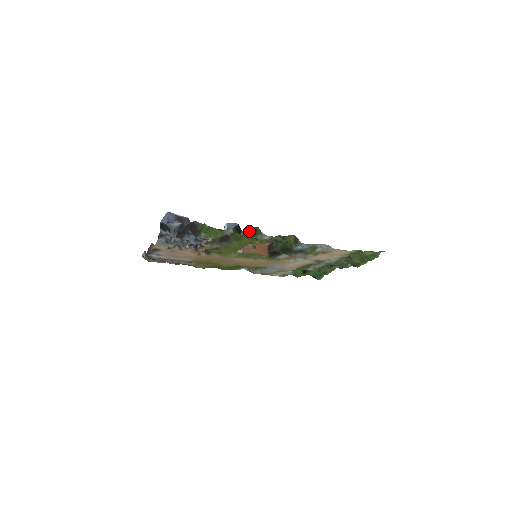
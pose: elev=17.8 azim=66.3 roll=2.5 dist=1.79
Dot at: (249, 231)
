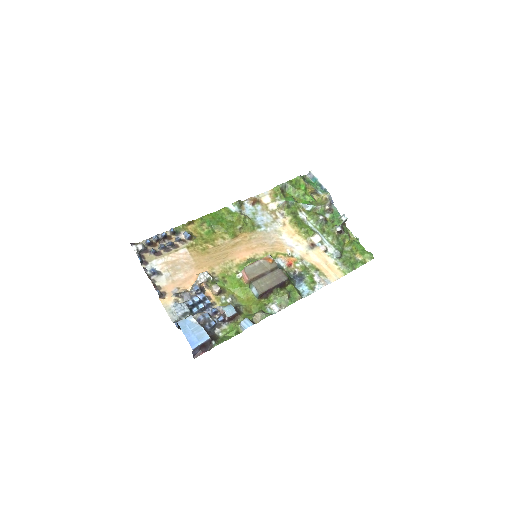
Dot at: (261, 312)
